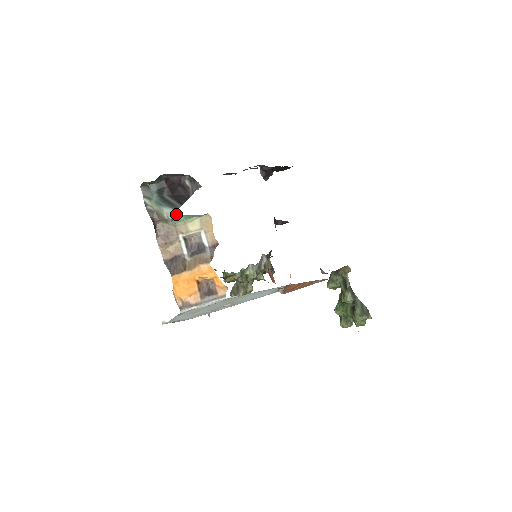
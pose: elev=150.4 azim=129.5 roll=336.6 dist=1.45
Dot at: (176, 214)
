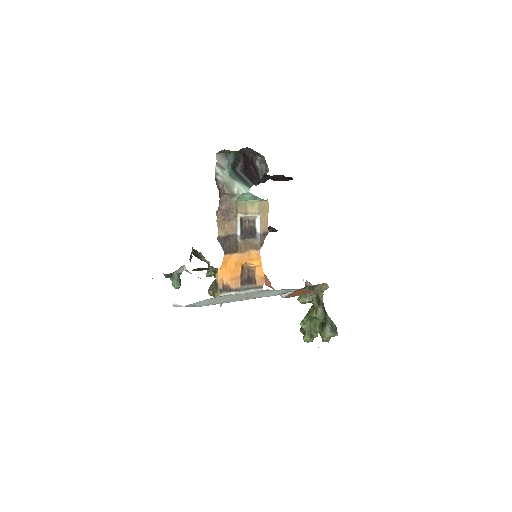
Dot at: (248, 191)
